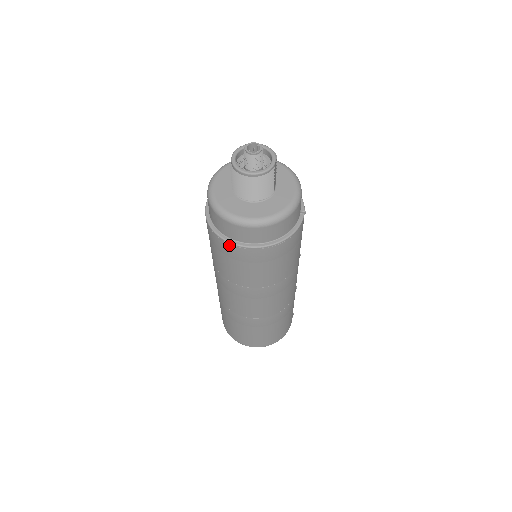
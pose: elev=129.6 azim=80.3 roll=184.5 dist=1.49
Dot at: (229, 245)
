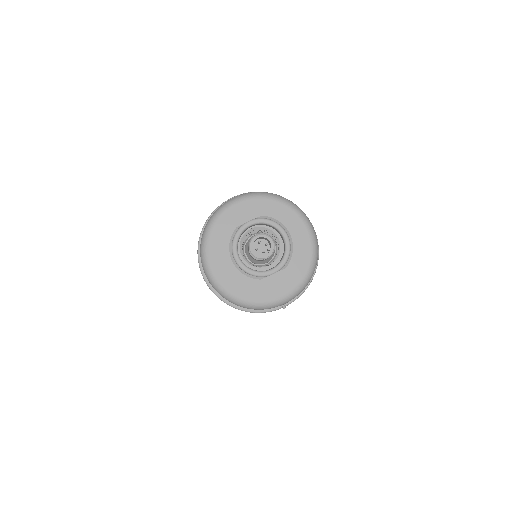
Dot at: (198, 257)
